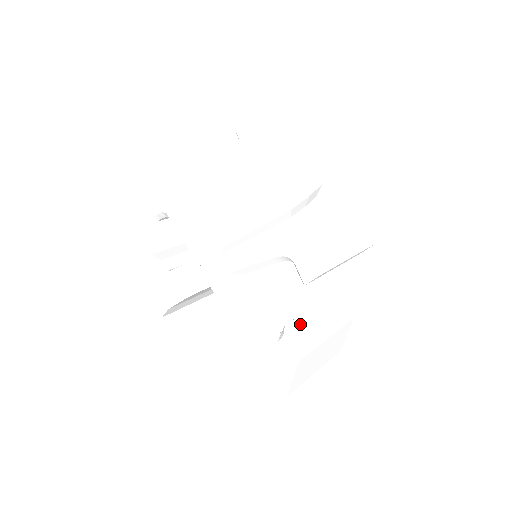
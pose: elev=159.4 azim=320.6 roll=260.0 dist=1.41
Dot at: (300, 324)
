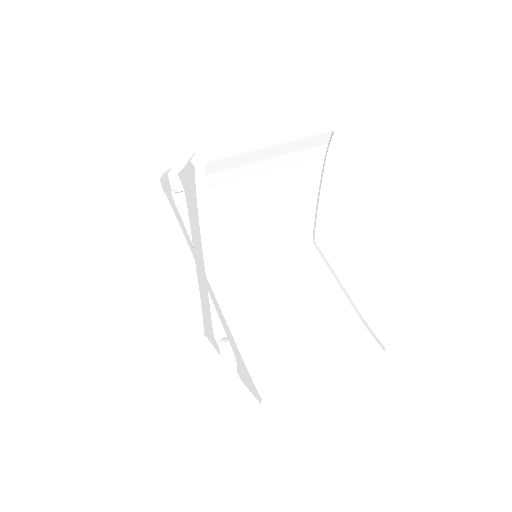
Dot at: occluded
